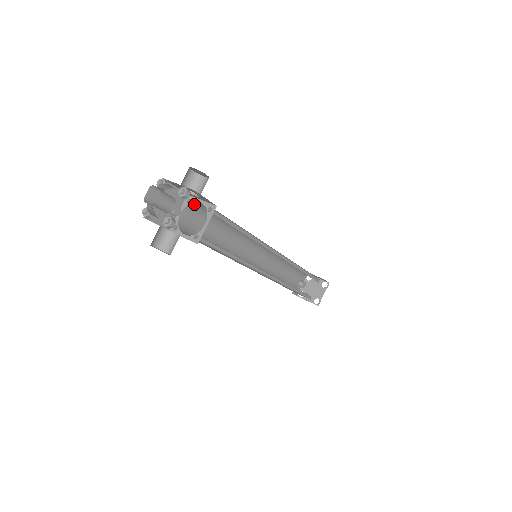
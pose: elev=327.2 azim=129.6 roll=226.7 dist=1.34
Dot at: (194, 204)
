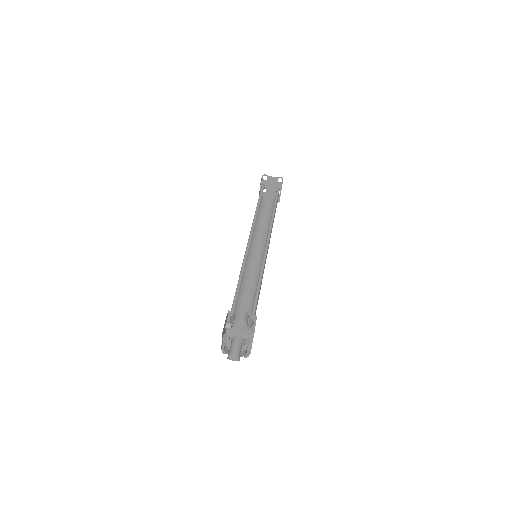
Dot at: occluded
